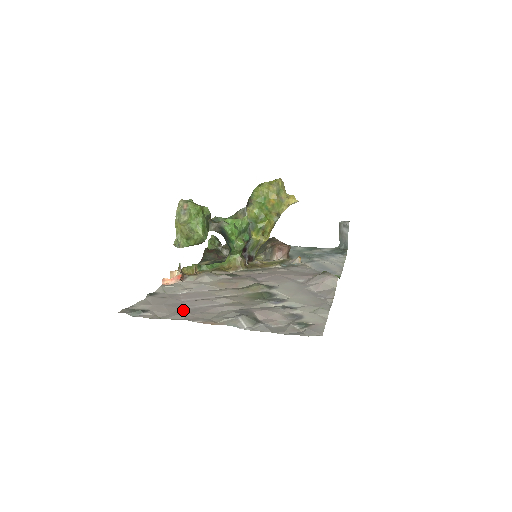
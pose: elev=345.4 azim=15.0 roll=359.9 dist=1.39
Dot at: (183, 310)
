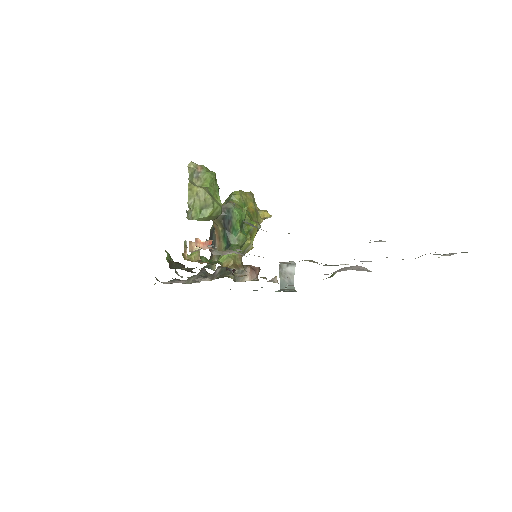
Dot at: occluded
